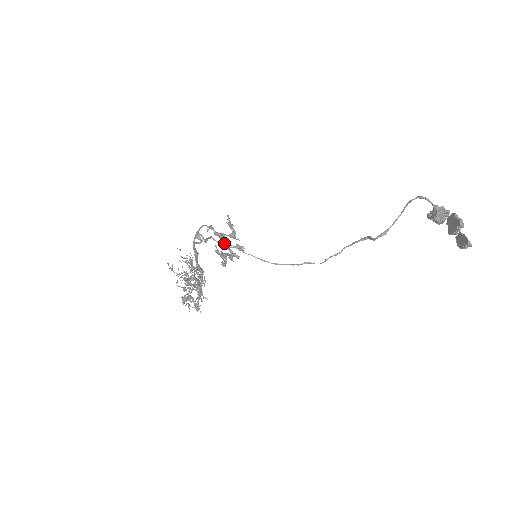
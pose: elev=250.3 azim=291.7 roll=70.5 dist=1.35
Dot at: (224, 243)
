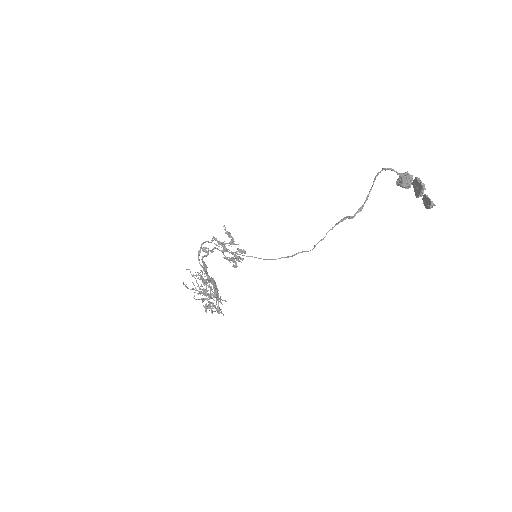
Dot at: (227, 251)
